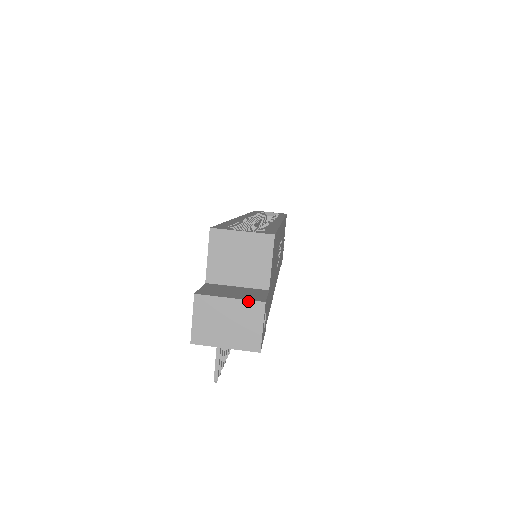
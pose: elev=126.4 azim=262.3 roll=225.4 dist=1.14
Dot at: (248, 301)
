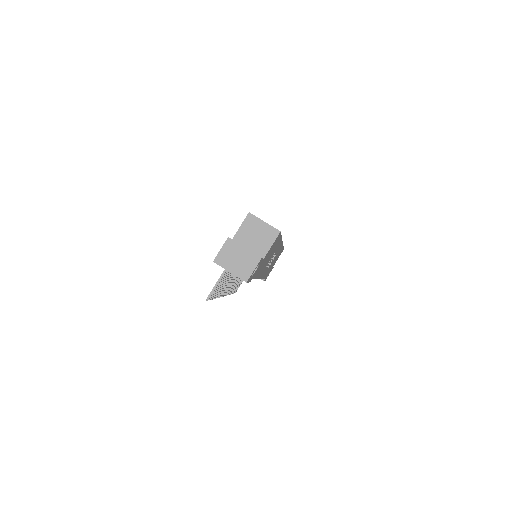
Dot at: (253, 253)
